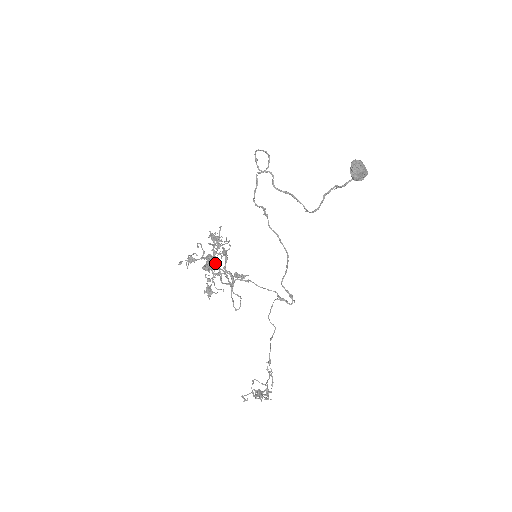
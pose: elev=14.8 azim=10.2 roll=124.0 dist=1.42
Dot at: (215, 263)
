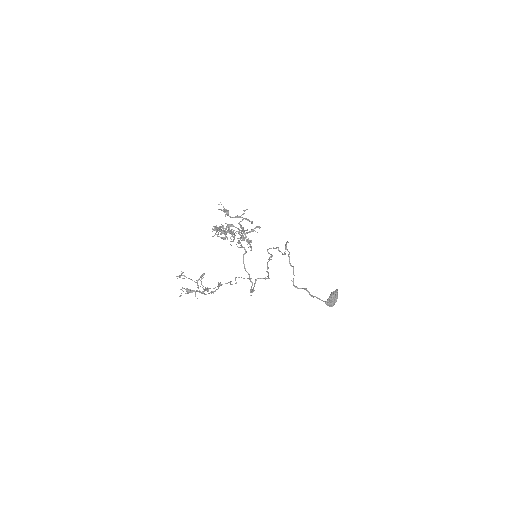
Dot at: (252, 221)
